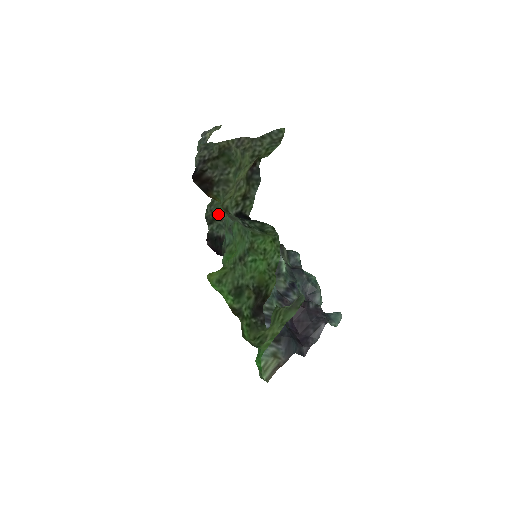
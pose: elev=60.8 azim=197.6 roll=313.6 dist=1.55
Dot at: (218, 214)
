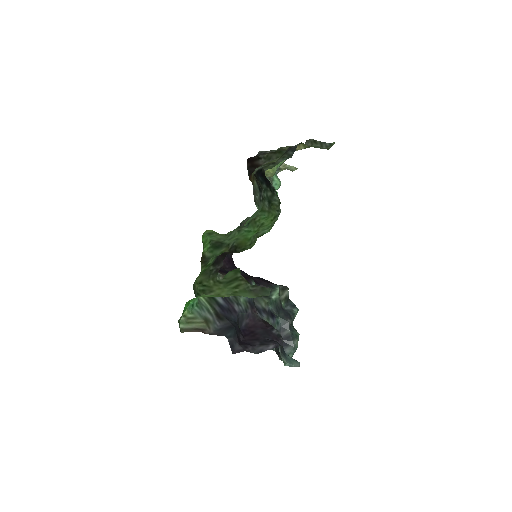
Dot at: occluded
